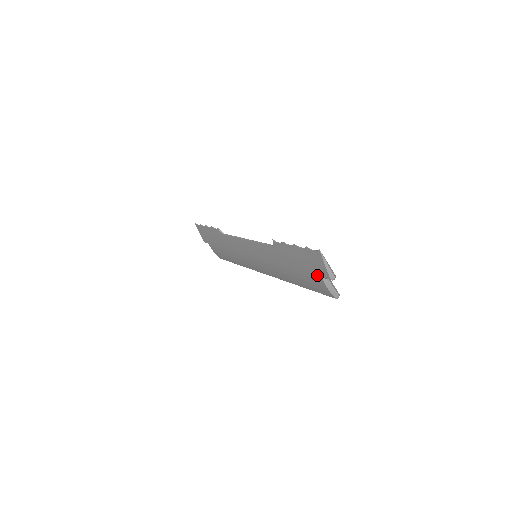
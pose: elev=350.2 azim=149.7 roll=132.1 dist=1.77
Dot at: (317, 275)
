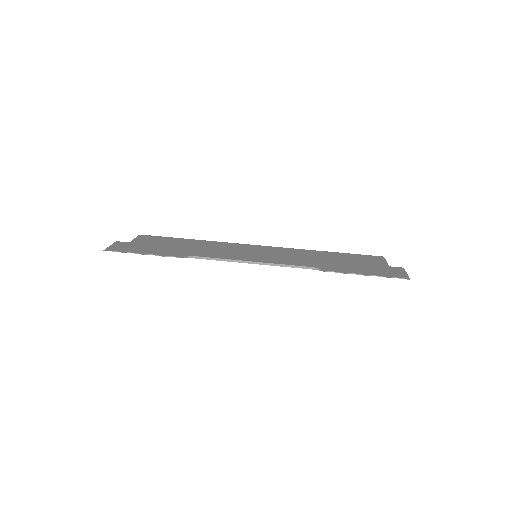
Dot at: occluded
